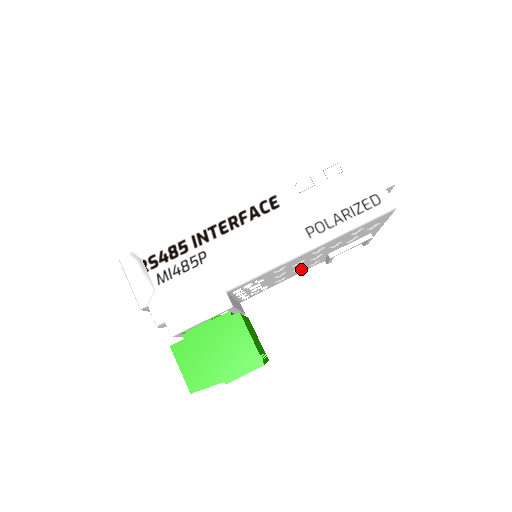
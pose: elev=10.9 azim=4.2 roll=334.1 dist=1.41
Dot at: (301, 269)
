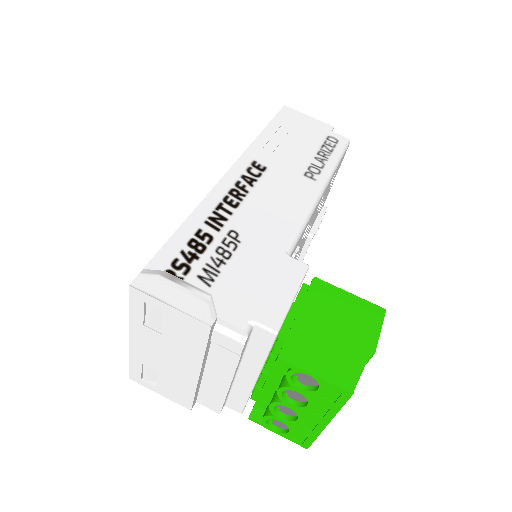
Dot at: occluded
